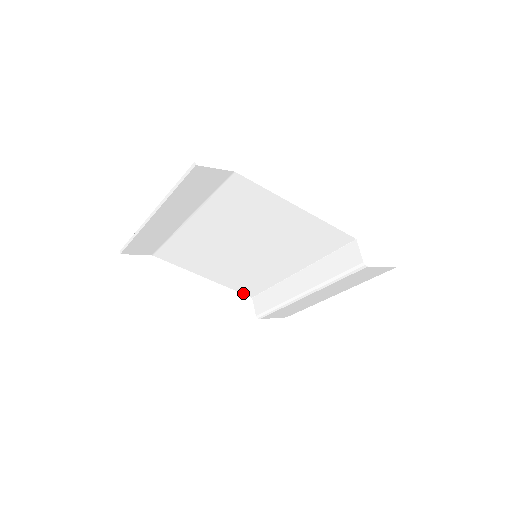
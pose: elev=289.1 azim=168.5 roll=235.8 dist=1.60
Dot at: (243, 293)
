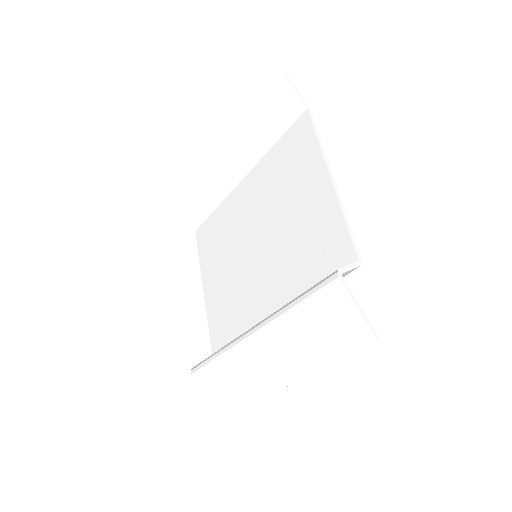
Dot at: (212, 342)
